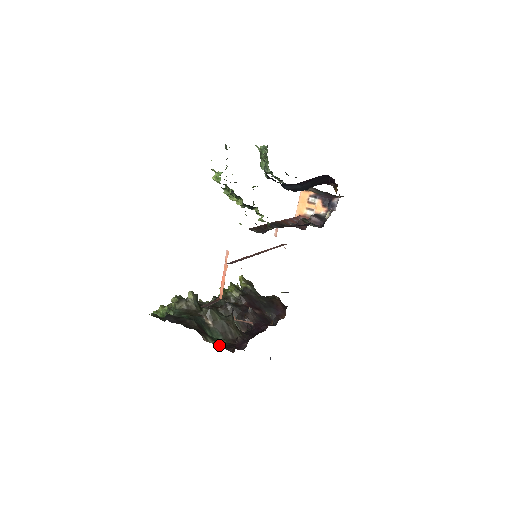
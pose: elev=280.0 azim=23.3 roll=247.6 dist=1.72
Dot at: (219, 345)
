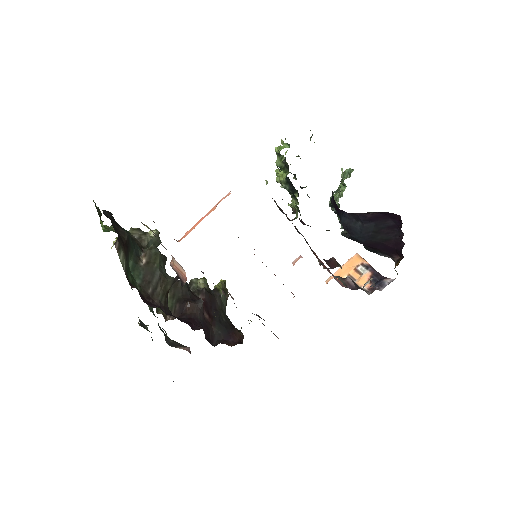
Dot at: (127, 275)
